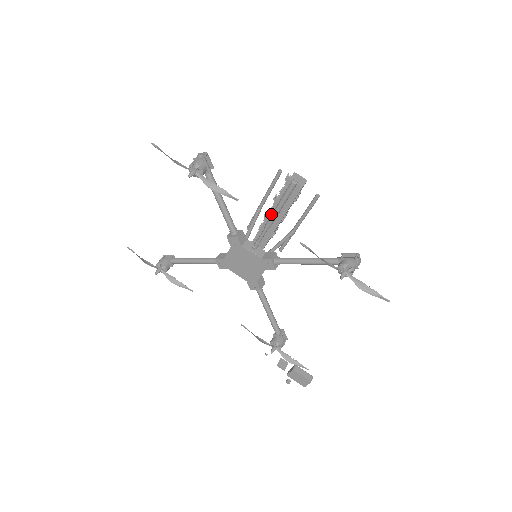
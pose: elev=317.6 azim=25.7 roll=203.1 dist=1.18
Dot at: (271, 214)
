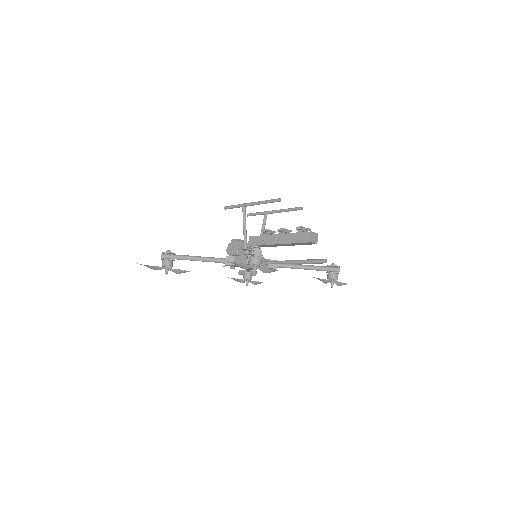
Dot at: (294, 262)
